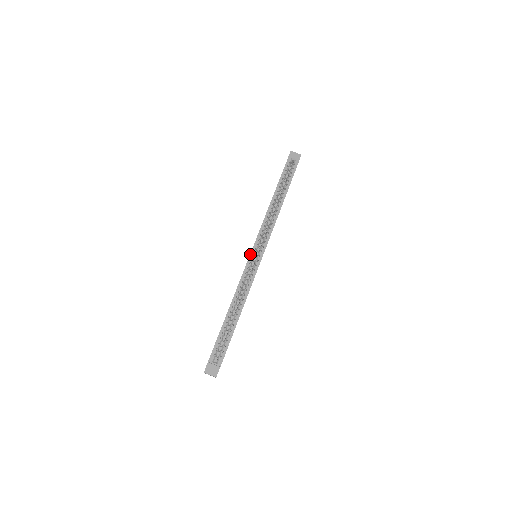
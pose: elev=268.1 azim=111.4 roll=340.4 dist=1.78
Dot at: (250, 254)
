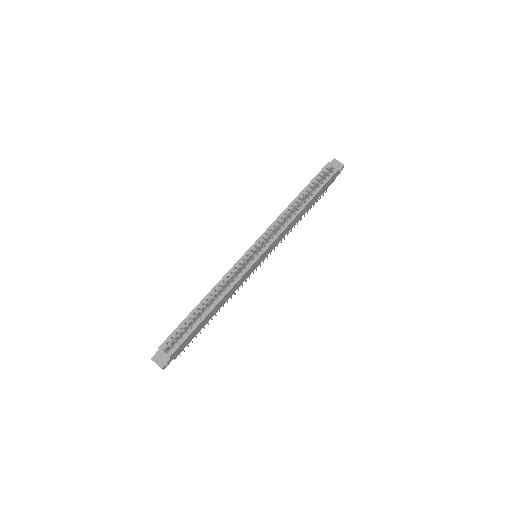
Dot at: (247, 250)
